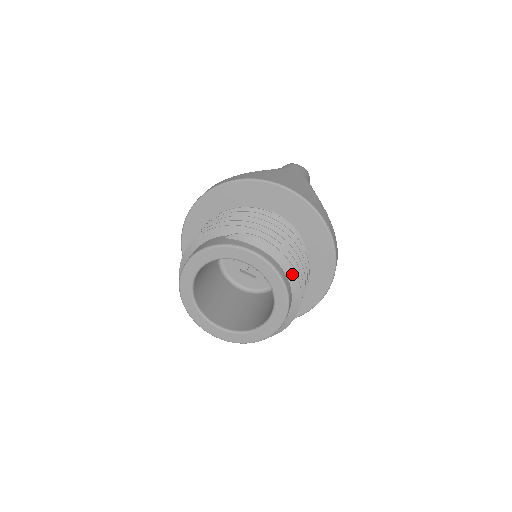
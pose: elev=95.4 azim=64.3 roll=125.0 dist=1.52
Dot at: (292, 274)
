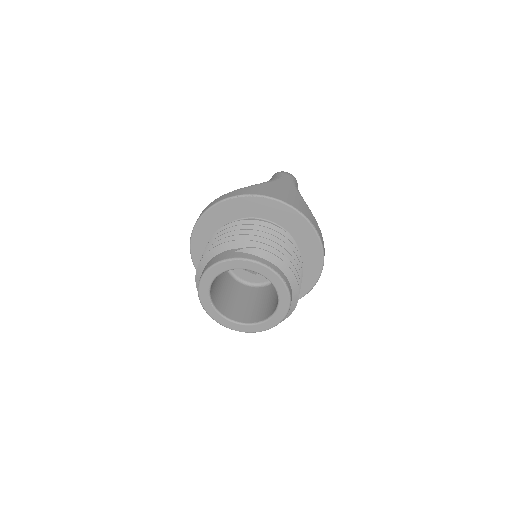
Dot at: (292, 278)
